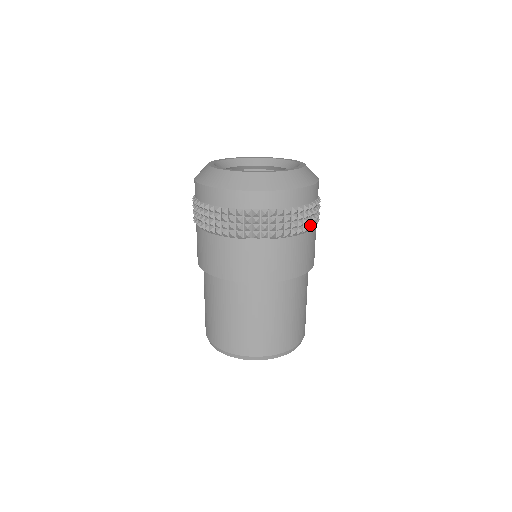
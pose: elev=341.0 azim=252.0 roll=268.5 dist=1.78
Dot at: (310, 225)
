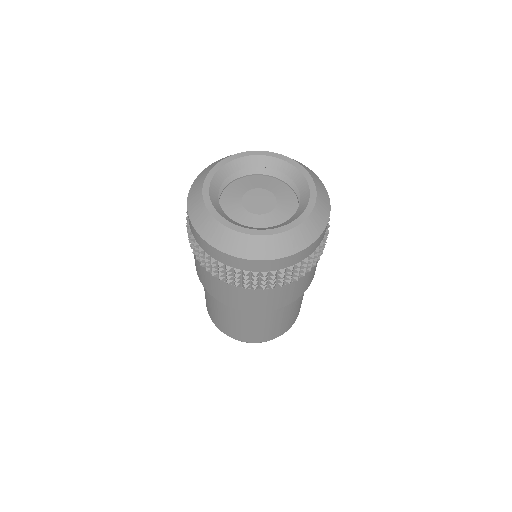
Dot at: (296, 278)
